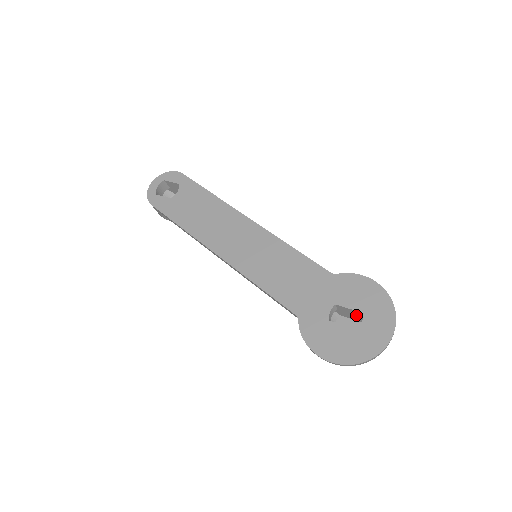
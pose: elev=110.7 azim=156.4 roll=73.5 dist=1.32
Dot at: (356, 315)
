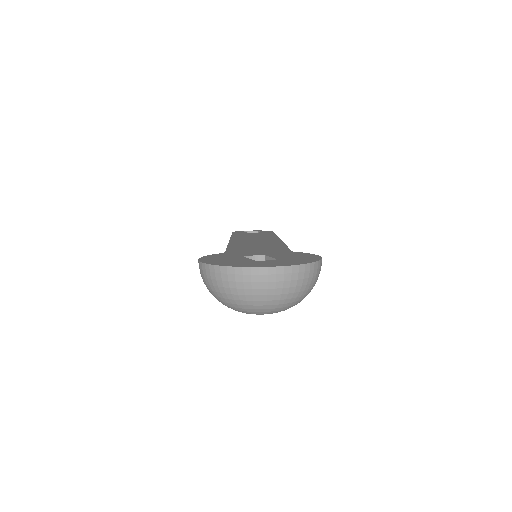
Dot at: occluded
